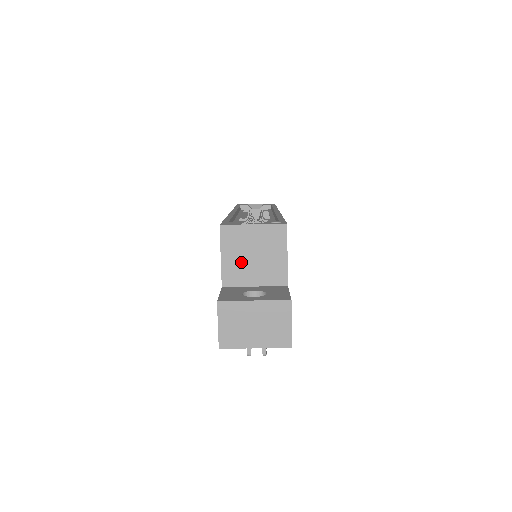
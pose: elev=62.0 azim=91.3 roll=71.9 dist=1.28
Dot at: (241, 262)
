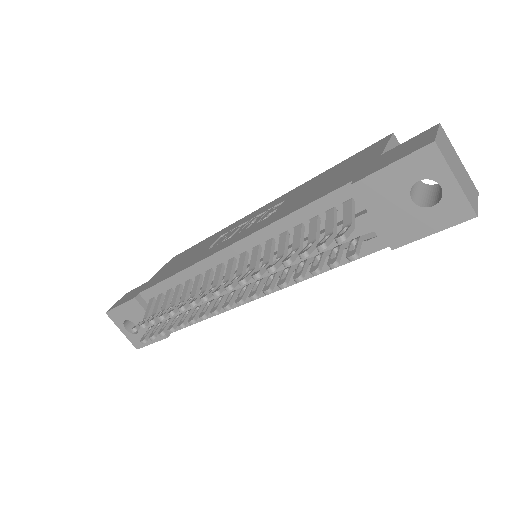
Dot at: occluded
